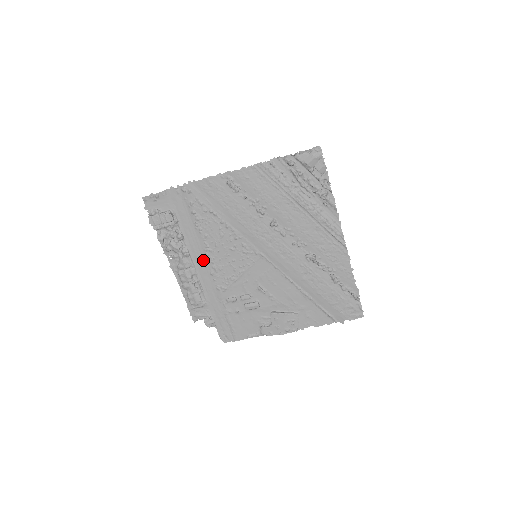
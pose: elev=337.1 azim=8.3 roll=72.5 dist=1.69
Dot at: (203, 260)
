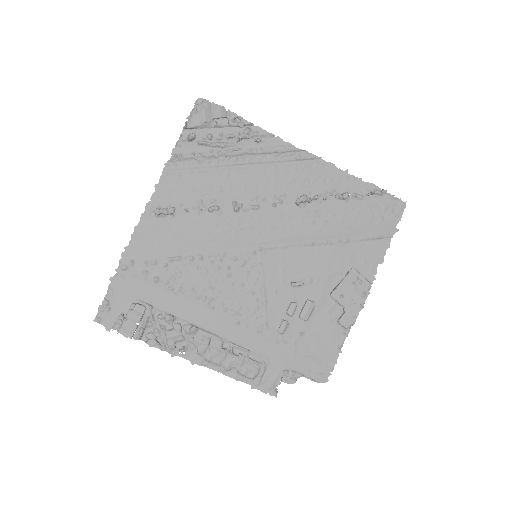
Dot at: (215, 318)
